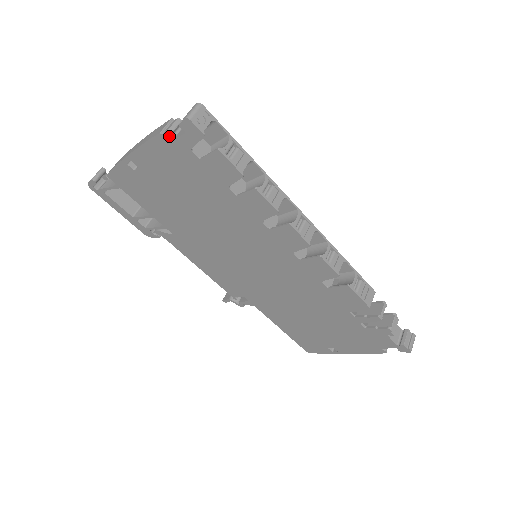
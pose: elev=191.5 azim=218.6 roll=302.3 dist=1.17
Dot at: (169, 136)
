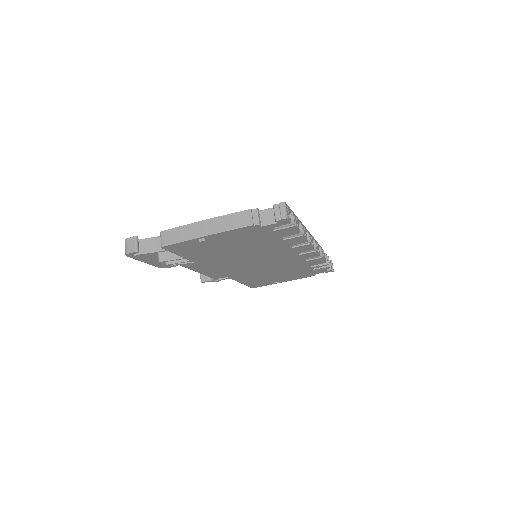
Dot at: (260, 226)
